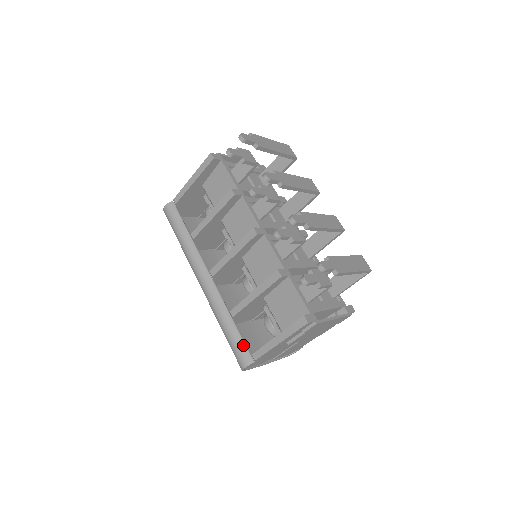
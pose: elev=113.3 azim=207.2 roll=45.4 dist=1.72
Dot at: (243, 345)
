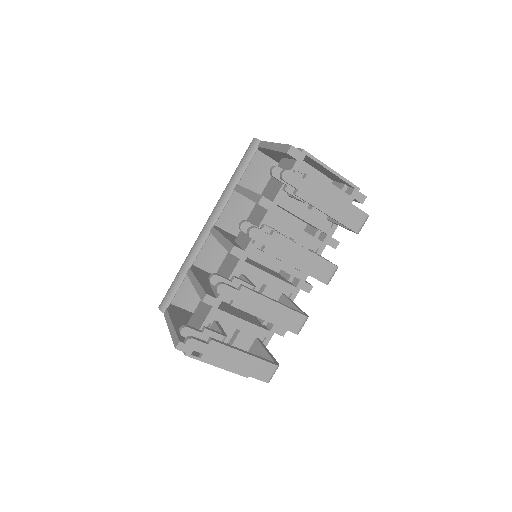
Dot at: (171, 296)
